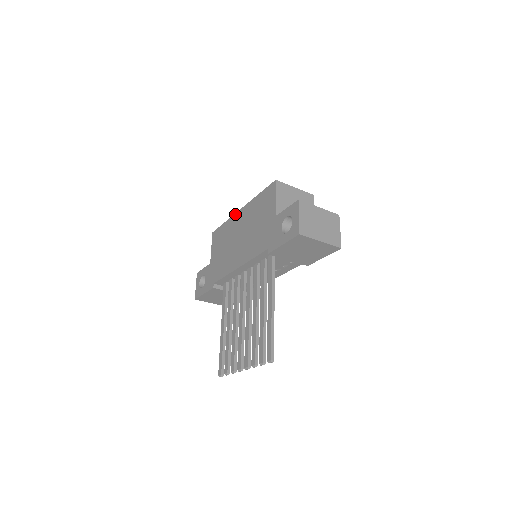
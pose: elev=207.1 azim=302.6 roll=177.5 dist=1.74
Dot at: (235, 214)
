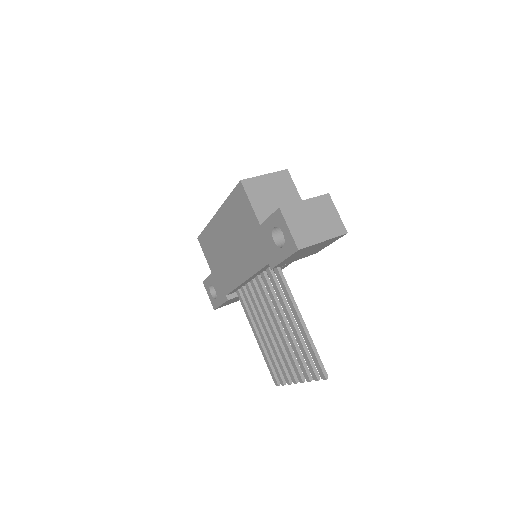
Dot at: (212, 219)
